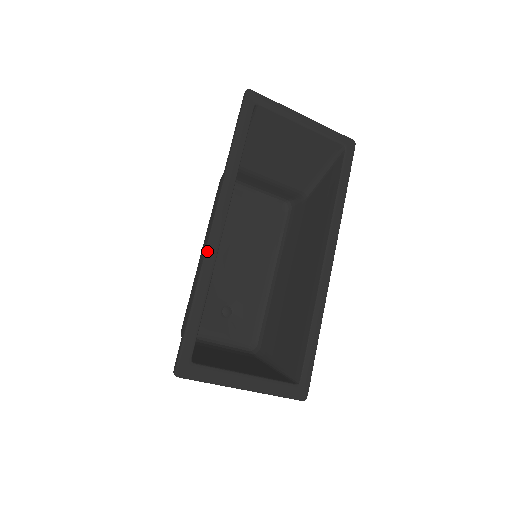
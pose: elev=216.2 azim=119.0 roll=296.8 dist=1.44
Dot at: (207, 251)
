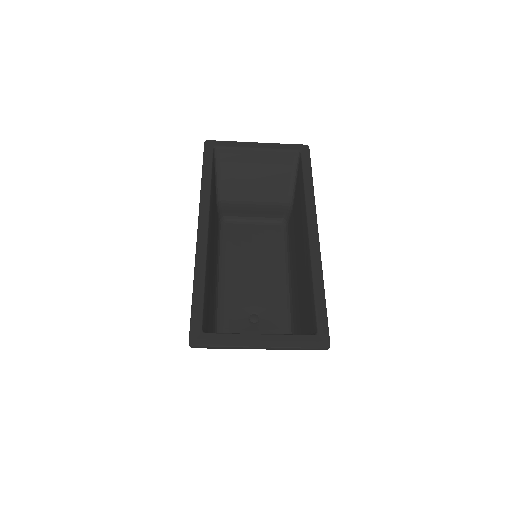
Dot at: (197, 248)
